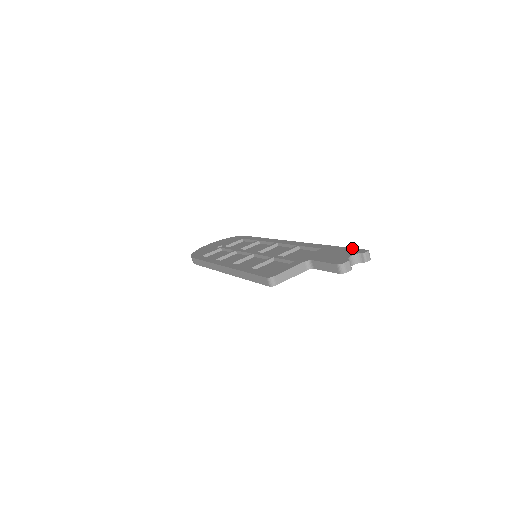
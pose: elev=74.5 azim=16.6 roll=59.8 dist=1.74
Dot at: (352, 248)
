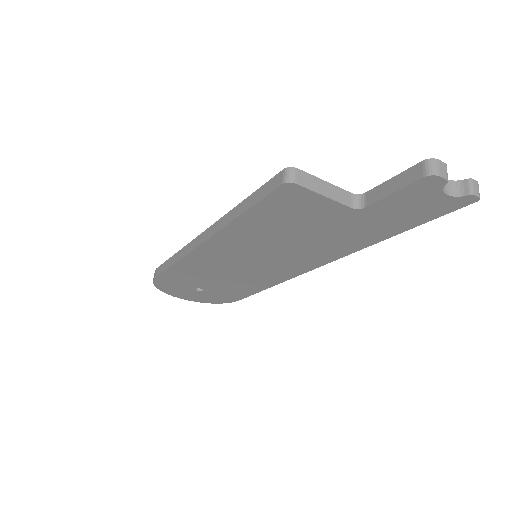
Dot at: occluded
